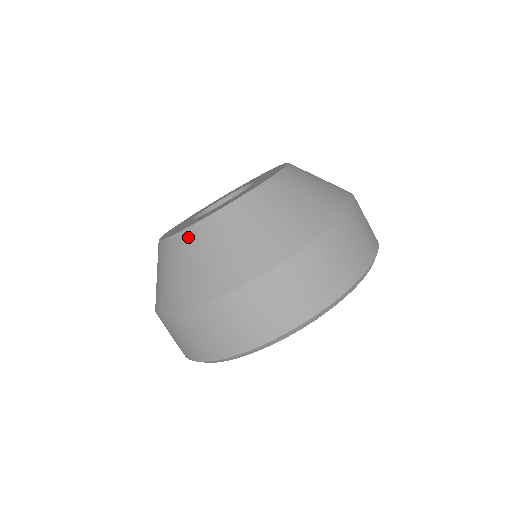
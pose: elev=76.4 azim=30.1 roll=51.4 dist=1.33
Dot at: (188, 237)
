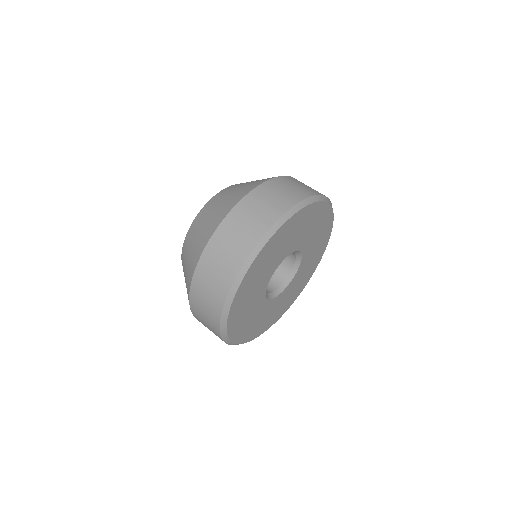
Dot at: (183, 251)
